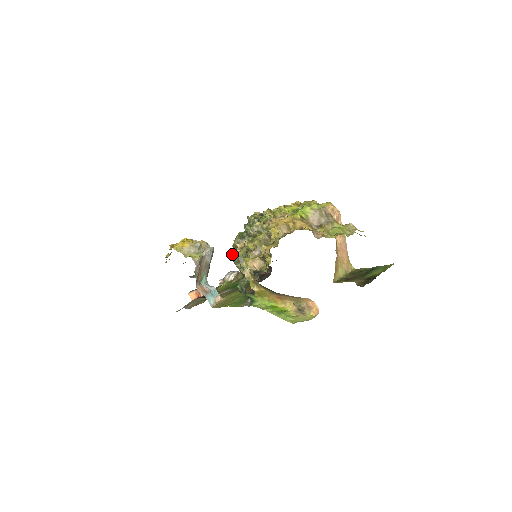
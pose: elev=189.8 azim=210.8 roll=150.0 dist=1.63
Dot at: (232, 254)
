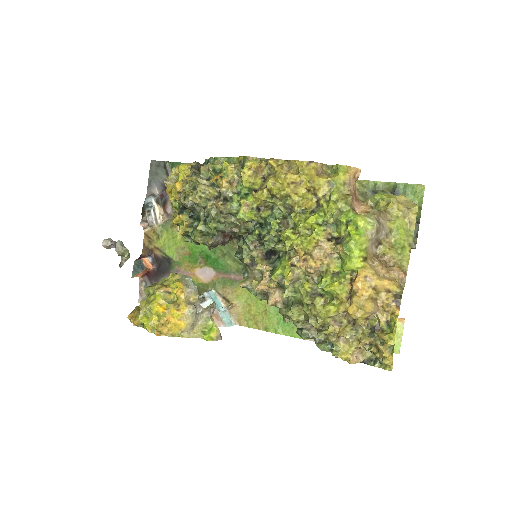
Dot at: (240, 286)
